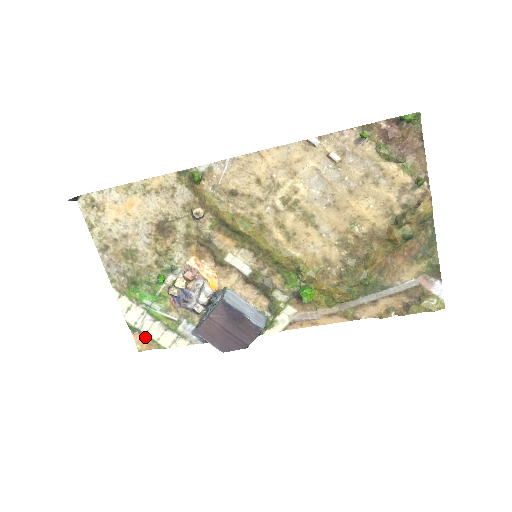
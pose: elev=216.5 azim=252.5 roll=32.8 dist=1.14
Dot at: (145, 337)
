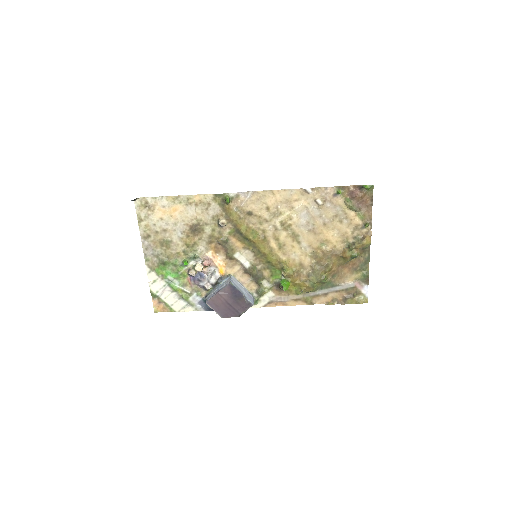
Dot at: (162, 302)
